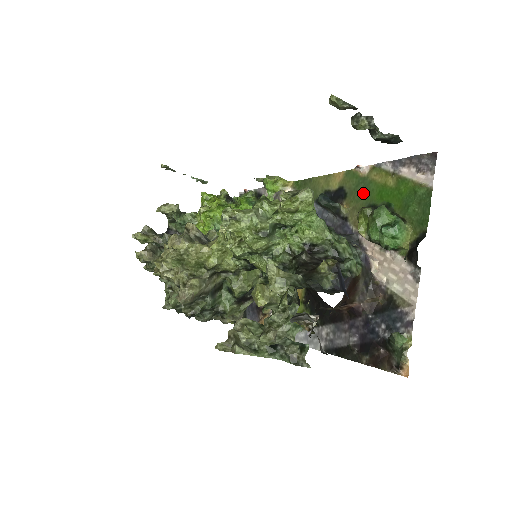
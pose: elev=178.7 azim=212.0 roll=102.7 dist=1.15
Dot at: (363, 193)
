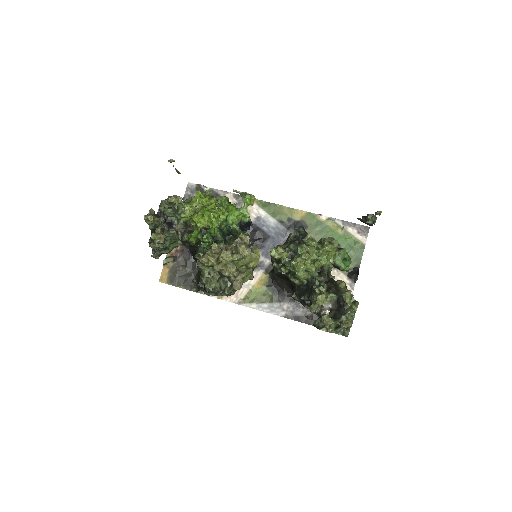
Dot at: (321, 231)
